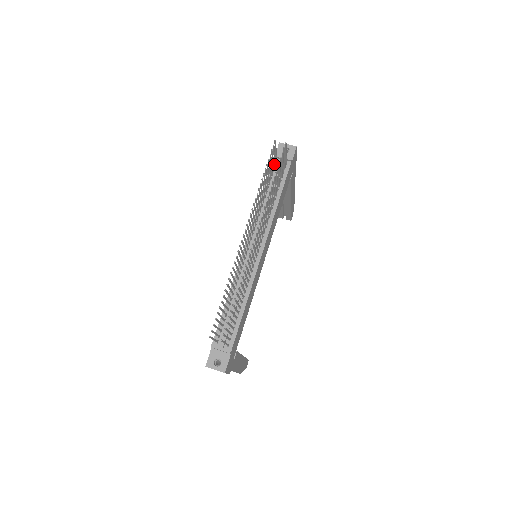
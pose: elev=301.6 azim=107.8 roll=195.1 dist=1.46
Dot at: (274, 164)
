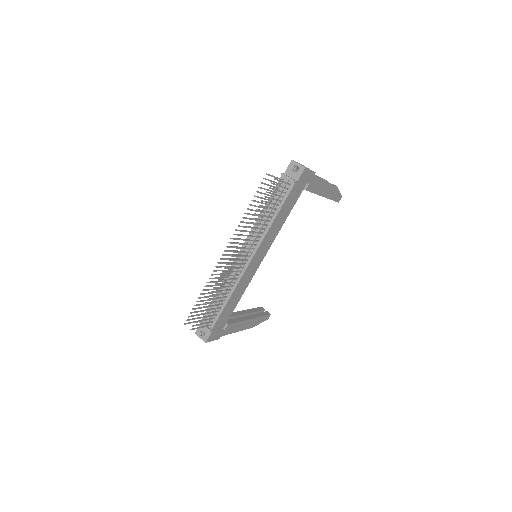
Dot at: (278, 184)
